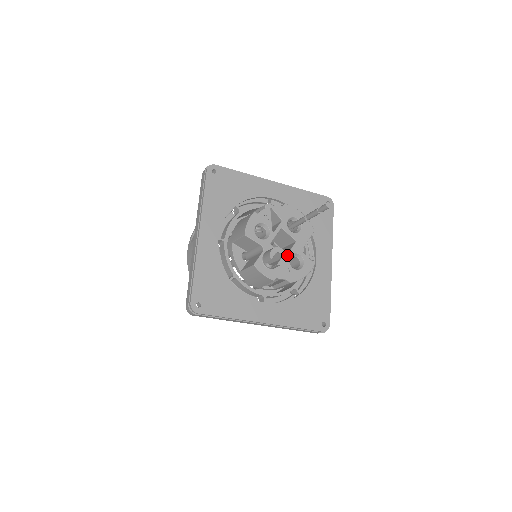
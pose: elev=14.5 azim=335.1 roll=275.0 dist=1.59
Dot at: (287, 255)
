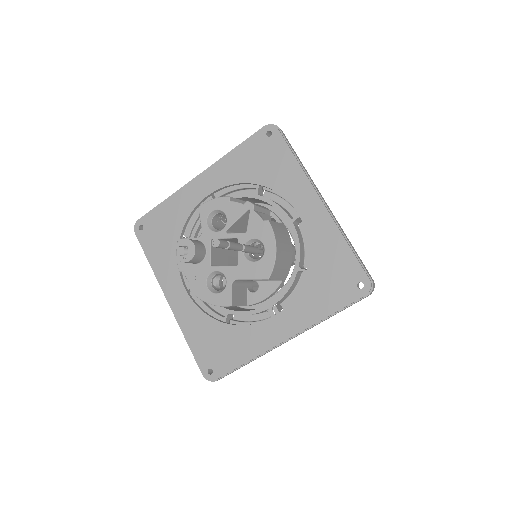
Dot at: (214, 266)
